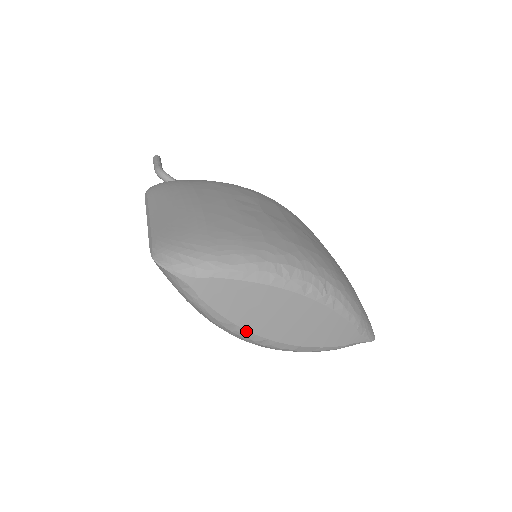
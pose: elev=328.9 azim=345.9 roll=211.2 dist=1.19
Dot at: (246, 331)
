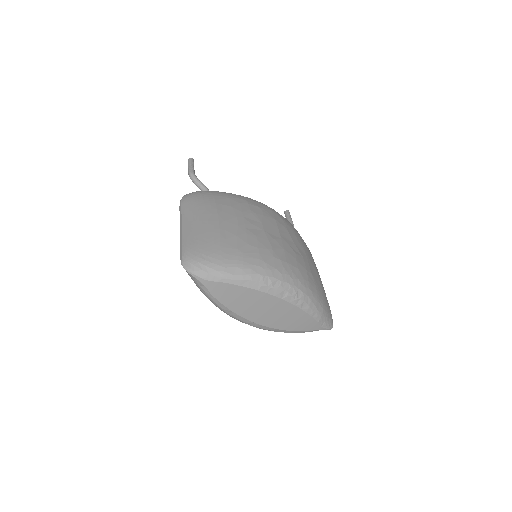
Dot at: (239, 316)
